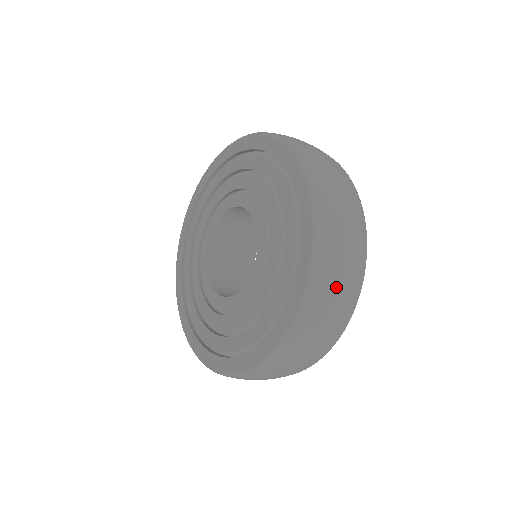
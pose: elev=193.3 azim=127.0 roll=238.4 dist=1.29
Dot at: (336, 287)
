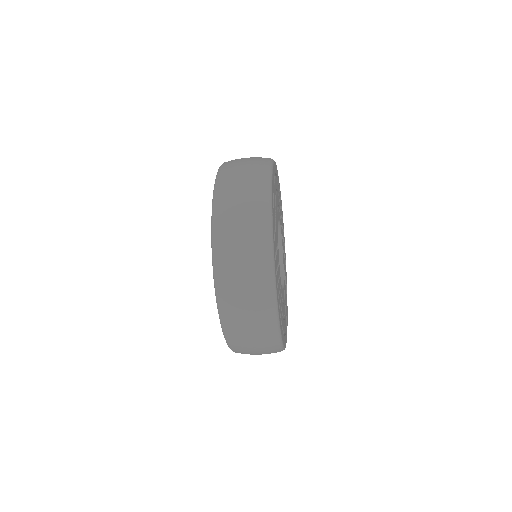
Dot at: (239, 288)
